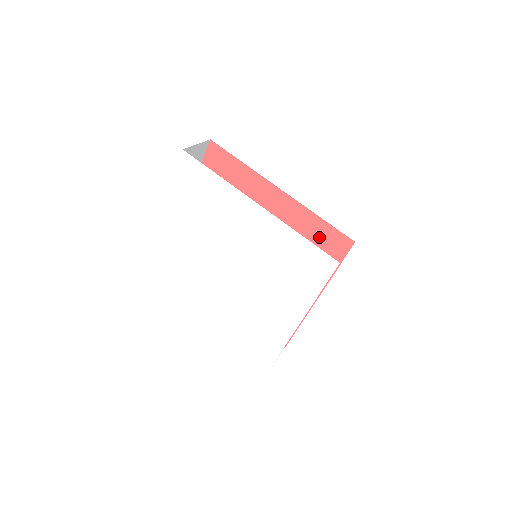
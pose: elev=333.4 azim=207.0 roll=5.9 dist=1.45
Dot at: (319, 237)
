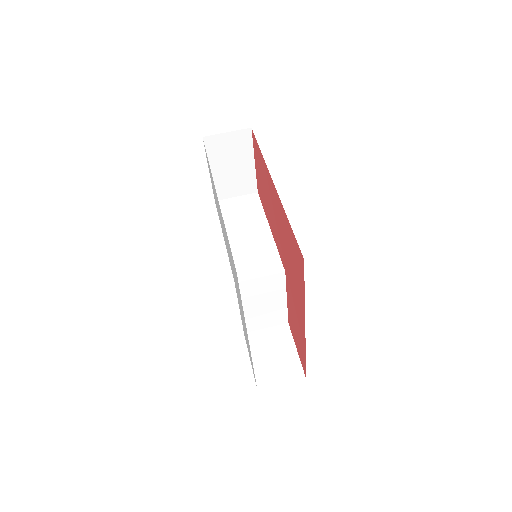
Dot at: (292, 246)
